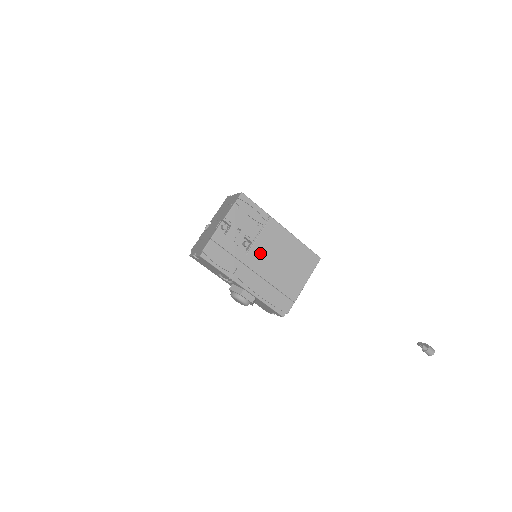
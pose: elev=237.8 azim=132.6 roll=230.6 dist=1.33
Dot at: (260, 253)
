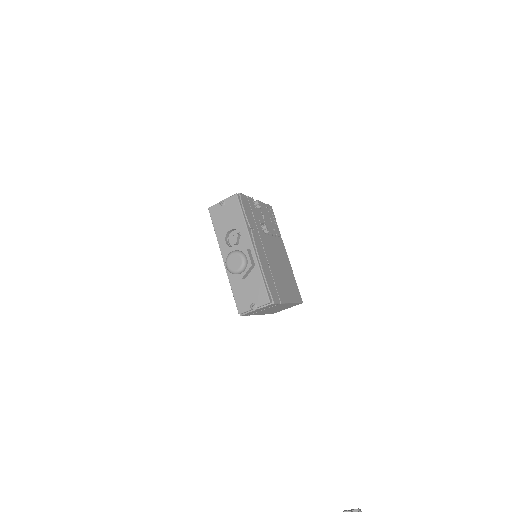
Dot at: (270, 244)
